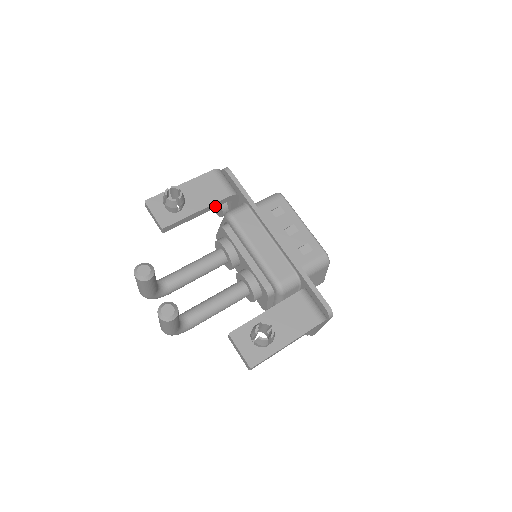
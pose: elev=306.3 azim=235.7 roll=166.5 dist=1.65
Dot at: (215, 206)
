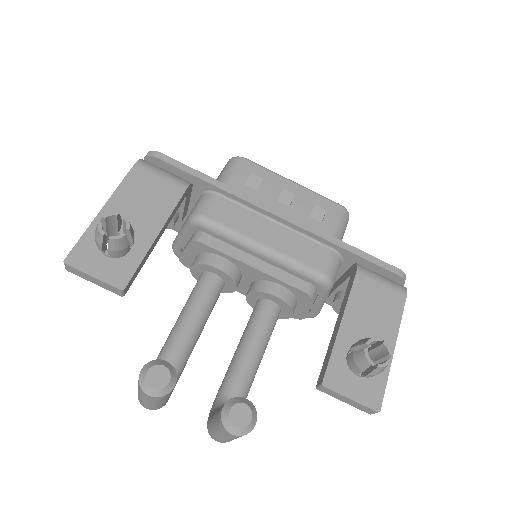
Dot at: (172, 215)
